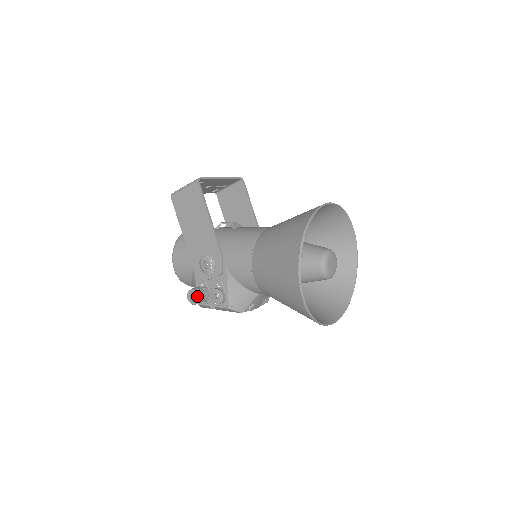
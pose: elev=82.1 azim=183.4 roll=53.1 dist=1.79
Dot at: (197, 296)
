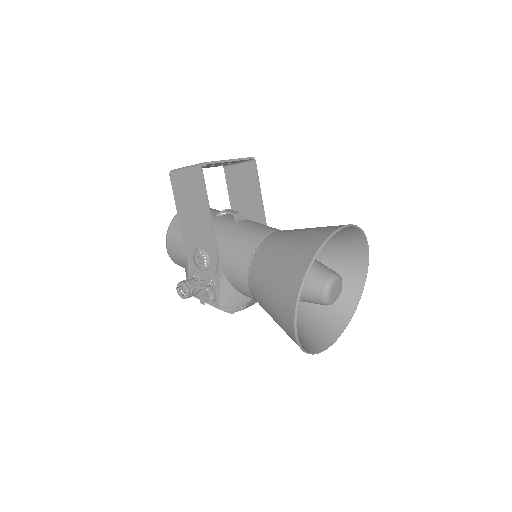
Dot at: (186, 292)
